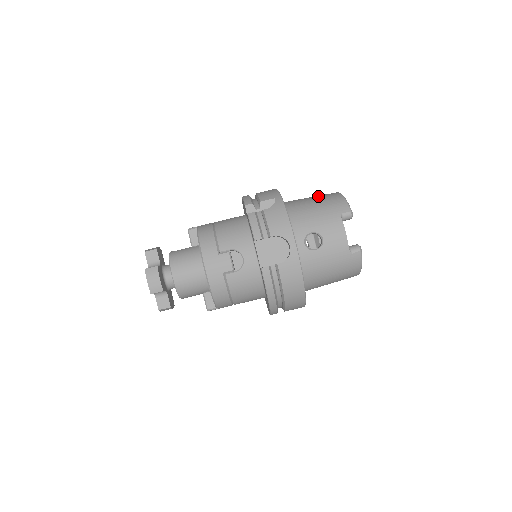
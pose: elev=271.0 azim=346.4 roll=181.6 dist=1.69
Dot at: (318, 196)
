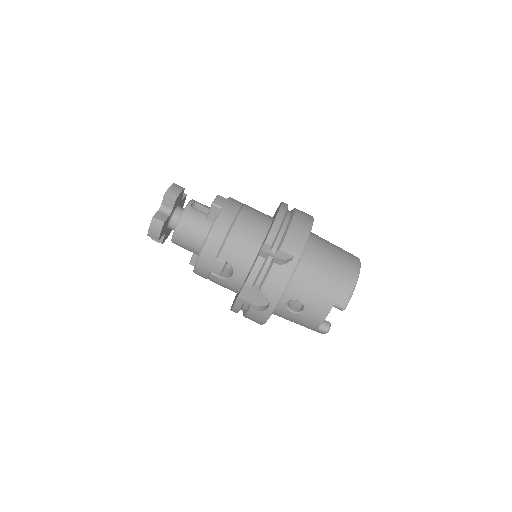
Dot at: (339, 265)
